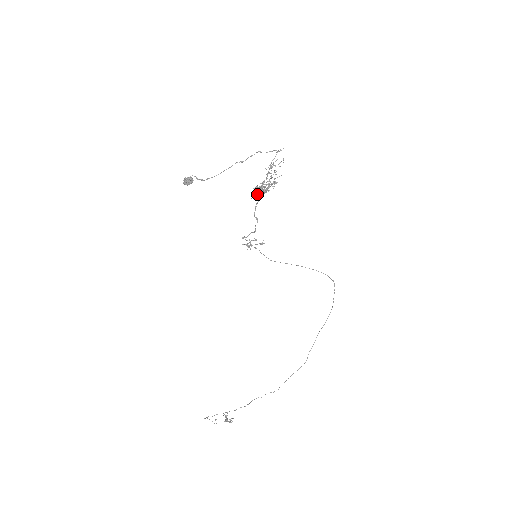
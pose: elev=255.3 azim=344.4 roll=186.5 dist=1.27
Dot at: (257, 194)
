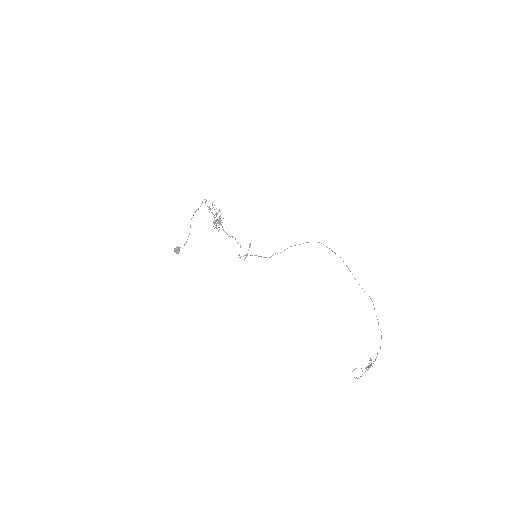
Dot at: (217, 223)
